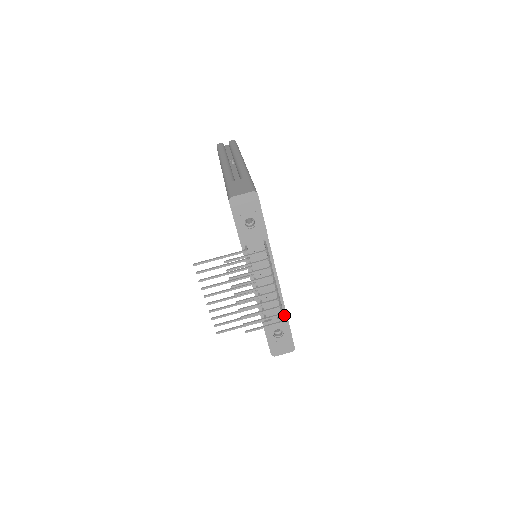
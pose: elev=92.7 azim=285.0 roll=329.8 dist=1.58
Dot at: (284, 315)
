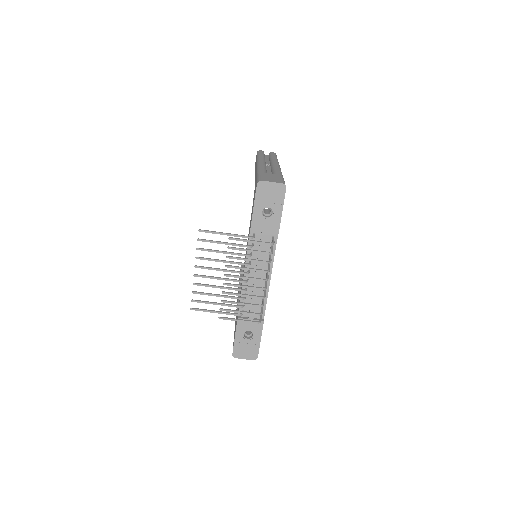
Dot at: occluded
